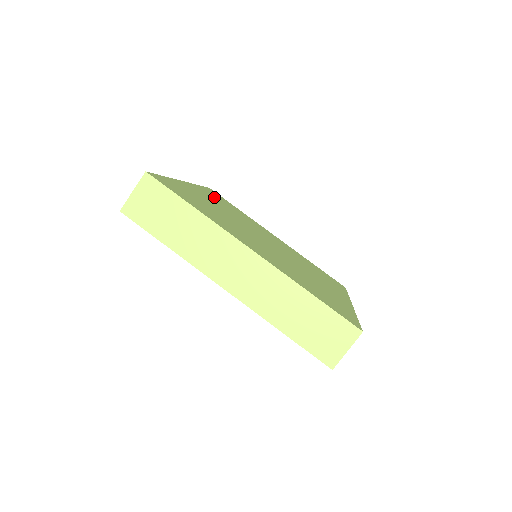
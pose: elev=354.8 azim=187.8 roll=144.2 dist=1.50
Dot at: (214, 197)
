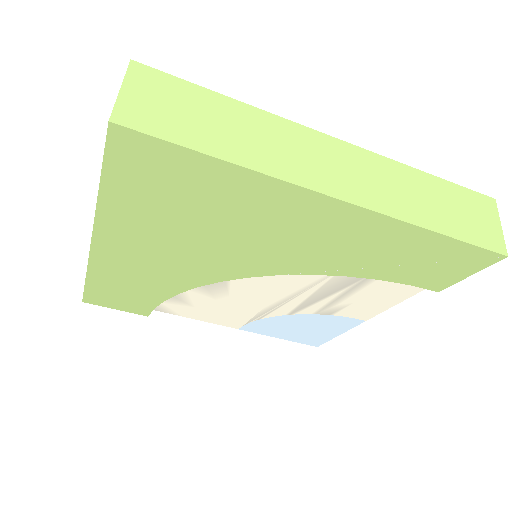
Dot at: occluded
